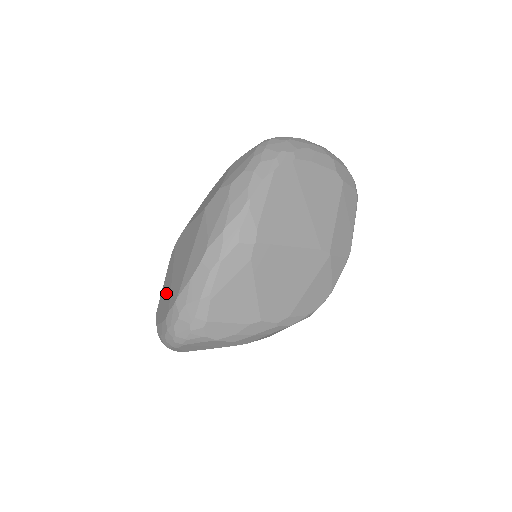
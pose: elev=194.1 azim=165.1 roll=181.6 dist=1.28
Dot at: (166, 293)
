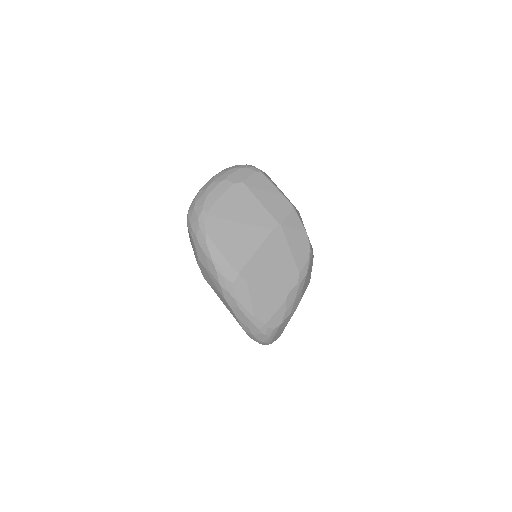
Dot at: occluded
